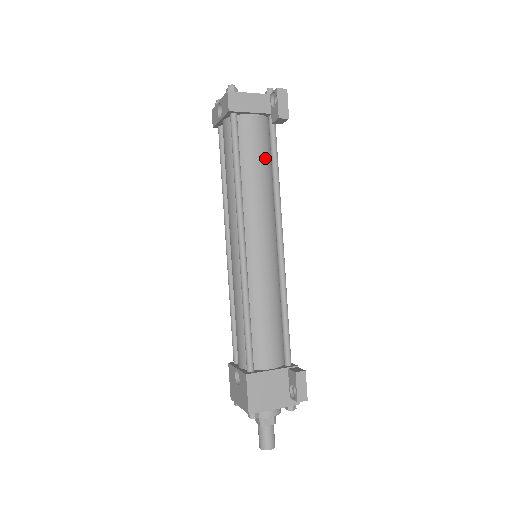
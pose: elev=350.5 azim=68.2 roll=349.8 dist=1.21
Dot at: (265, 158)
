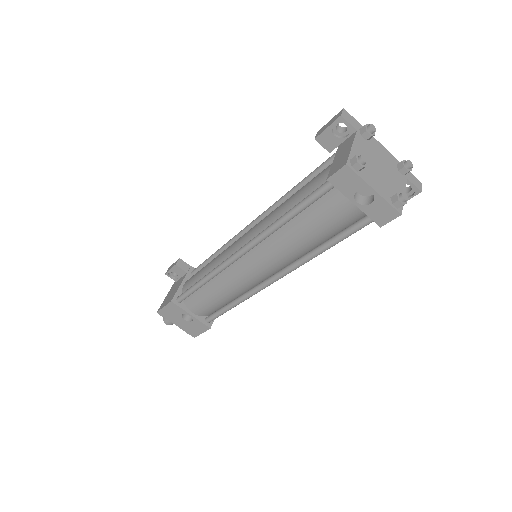
Dot at: occluded
